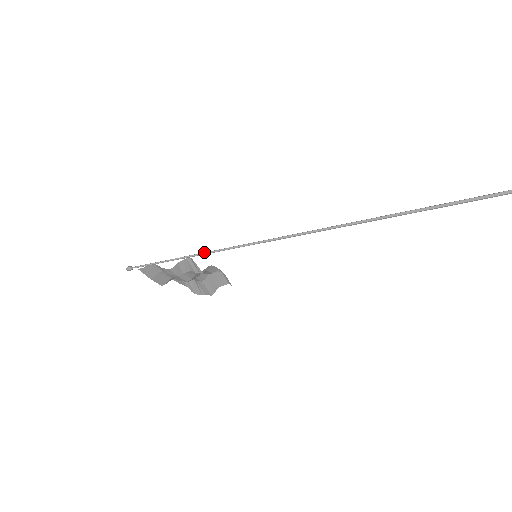
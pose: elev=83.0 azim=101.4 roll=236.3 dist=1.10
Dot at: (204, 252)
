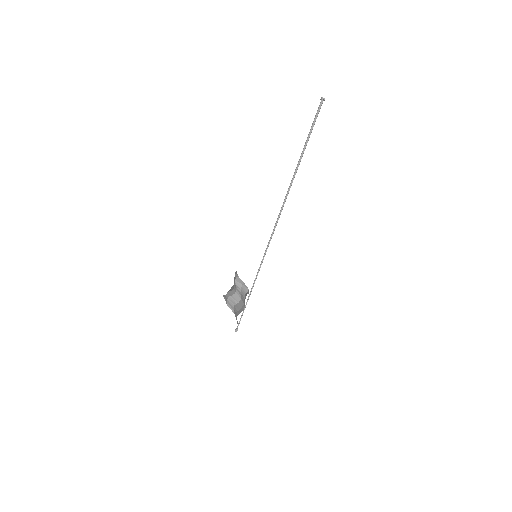
Dot at: (252, 286)
